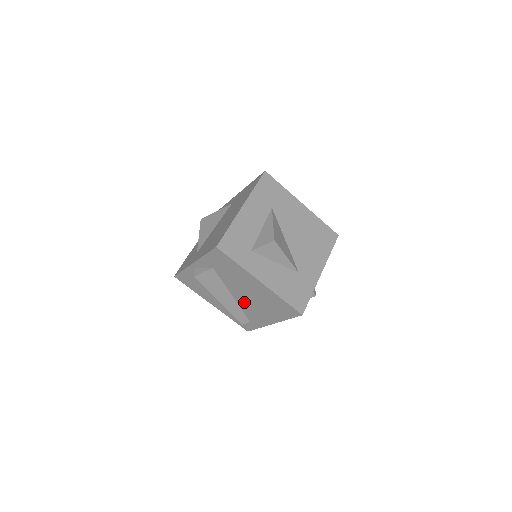
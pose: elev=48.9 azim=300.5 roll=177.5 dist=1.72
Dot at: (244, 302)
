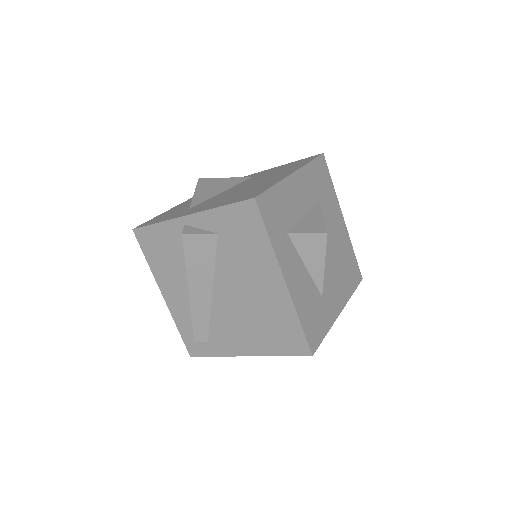
Dot at: (225, 307)
